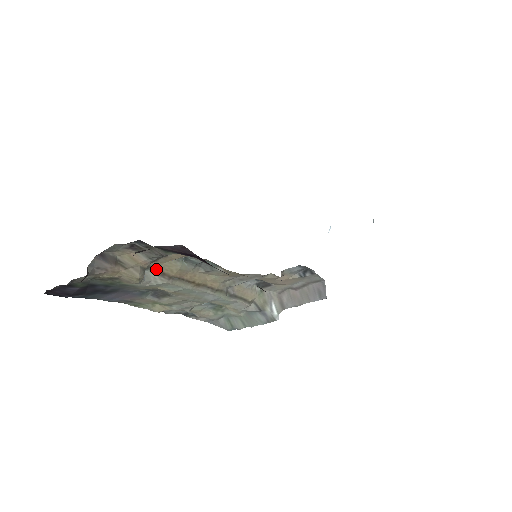
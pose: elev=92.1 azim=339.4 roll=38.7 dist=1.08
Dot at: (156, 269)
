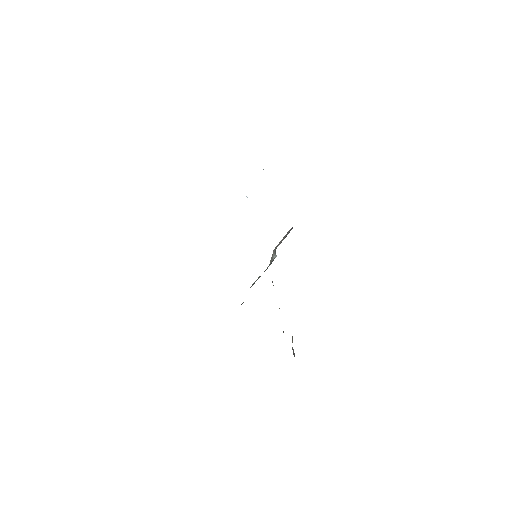
Dot at: occluded
